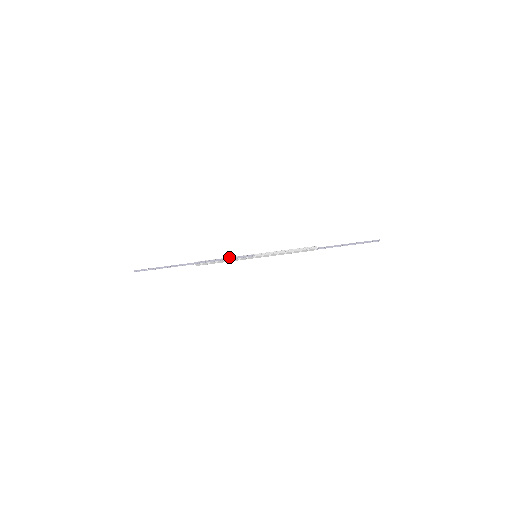
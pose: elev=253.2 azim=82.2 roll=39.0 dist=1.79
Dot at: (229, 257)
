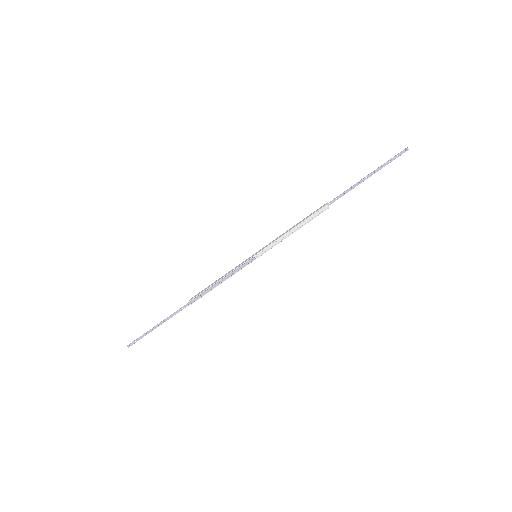
Dot at: (225, 276)
